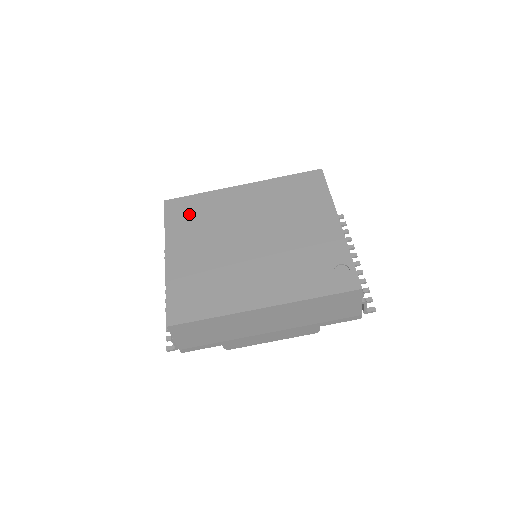
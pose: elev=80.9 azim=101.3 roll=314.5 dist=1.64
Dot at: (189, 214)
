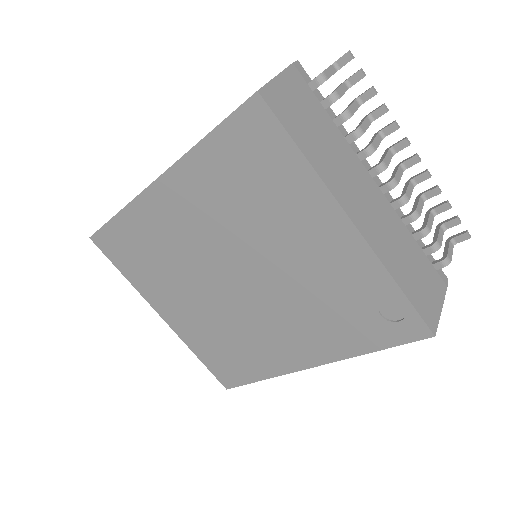
Dot at: (134, 254)
